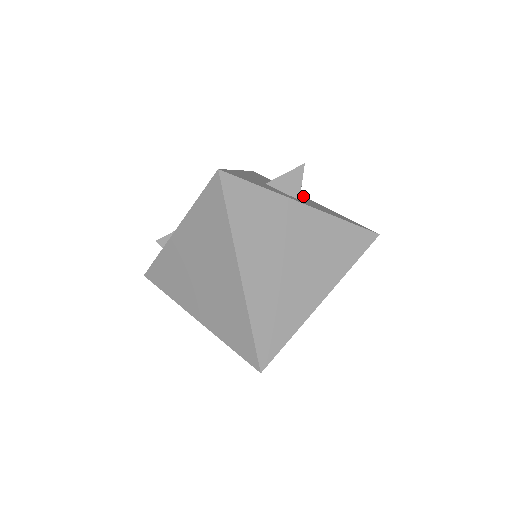
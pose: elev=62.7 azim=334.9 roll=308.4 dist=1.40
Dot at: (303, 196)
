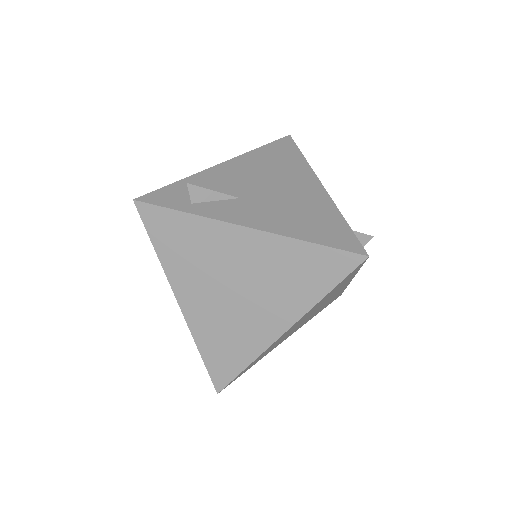
Dot at: occluded
